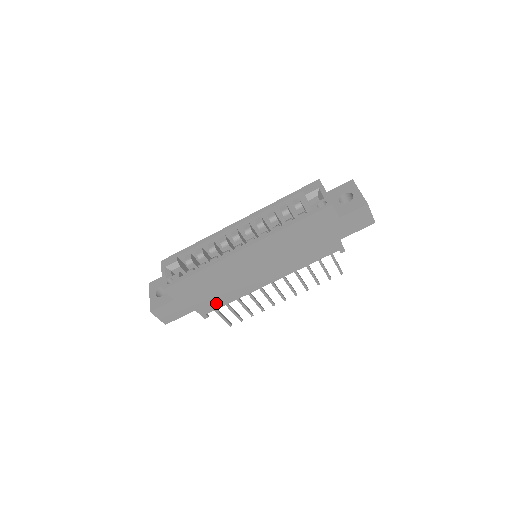
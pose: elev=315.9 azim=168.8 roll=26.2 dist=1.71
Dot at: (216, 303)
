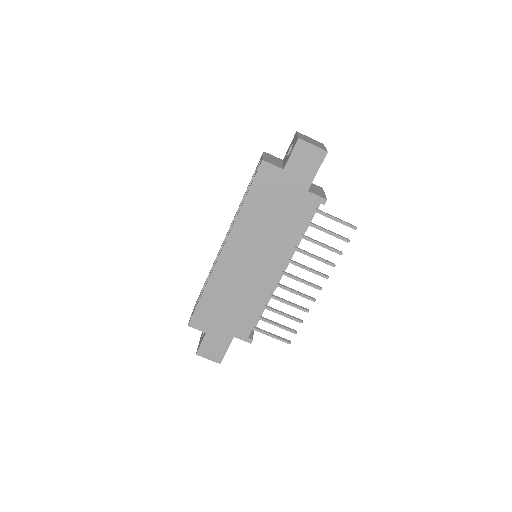
Dot at: (247, 321)
